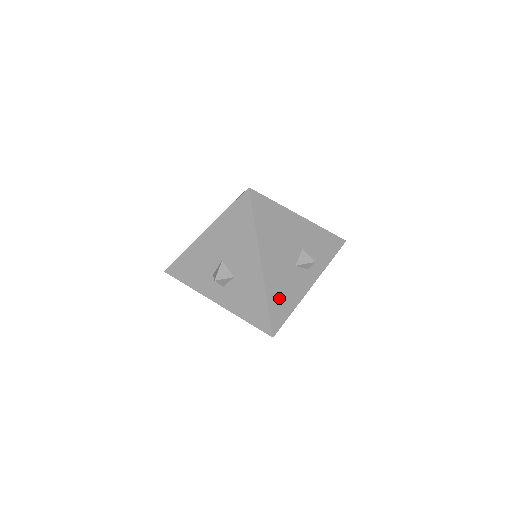
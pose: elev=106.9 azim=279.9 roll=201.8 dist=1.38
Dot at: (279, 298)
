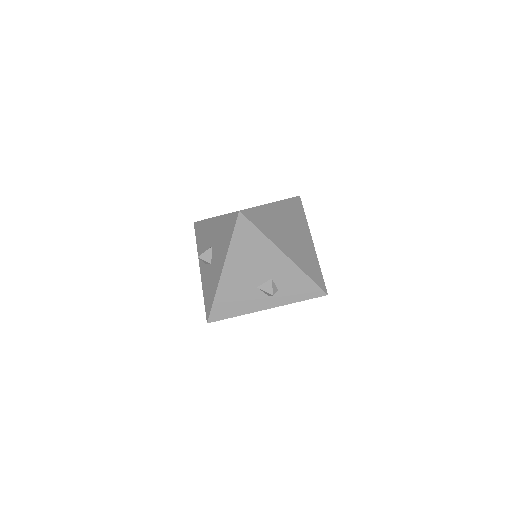
Dot at: (227, 301)
